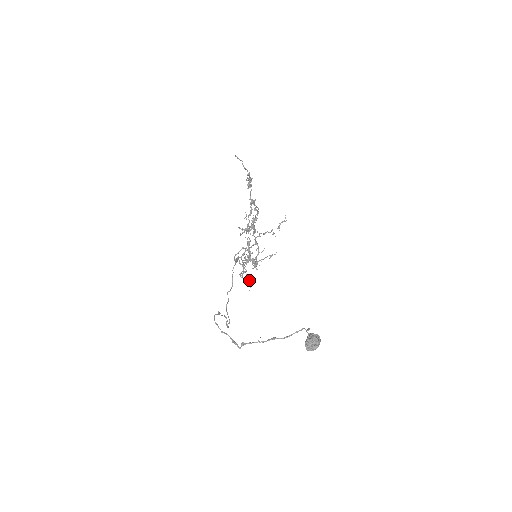
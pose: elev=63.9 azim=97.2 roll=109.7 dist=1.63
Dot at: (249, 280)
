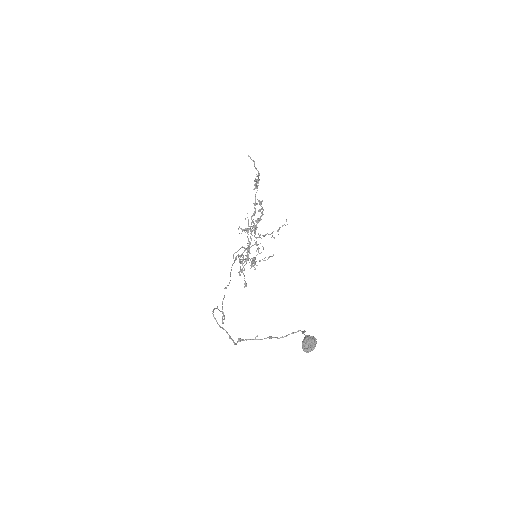
Dot at: occluded
